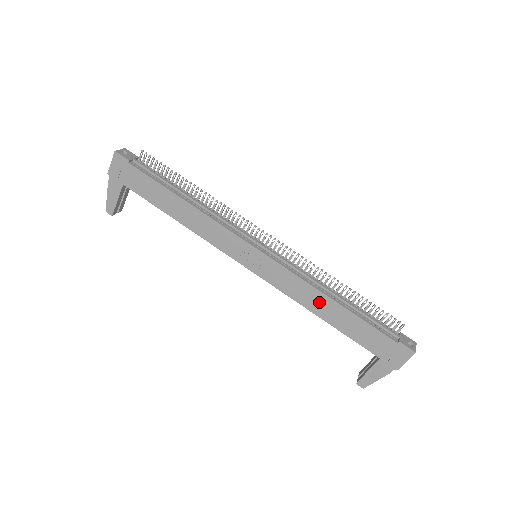
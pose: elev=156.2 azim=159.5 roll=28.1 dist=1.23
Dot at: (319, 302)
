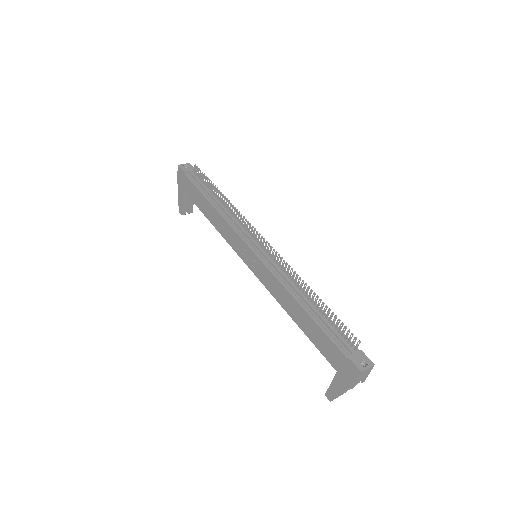
Dot at: (291, 304)
